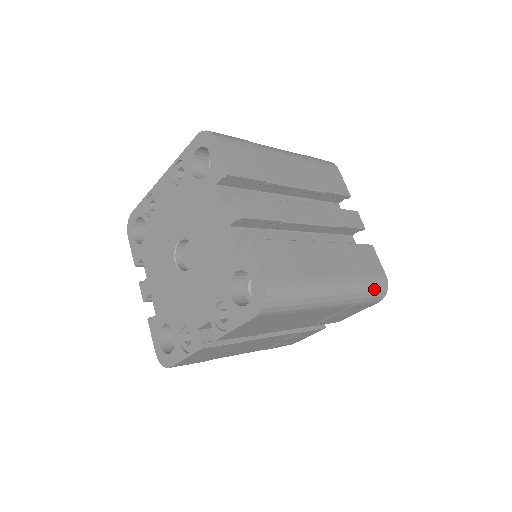
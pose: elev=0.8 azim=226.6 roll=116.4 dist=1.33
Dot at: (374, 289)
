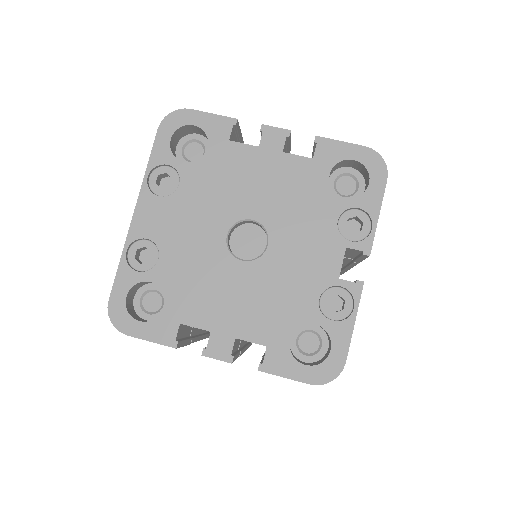
Dot at: occluded
